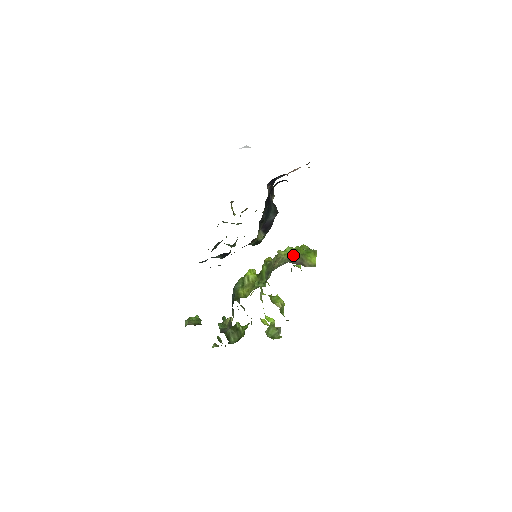
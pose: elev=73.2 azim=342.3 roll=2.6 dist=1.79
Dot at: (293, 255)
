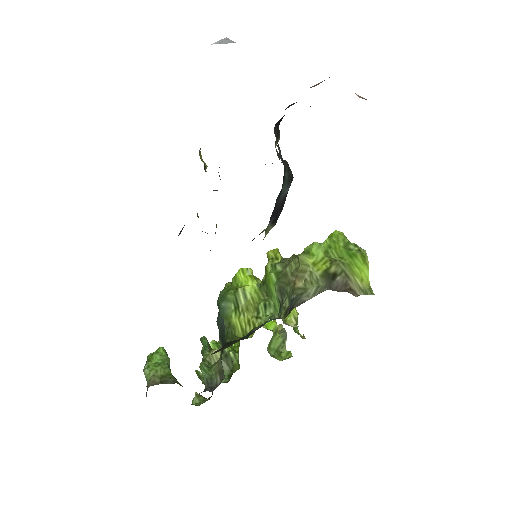
Dot at: (328, 266)
